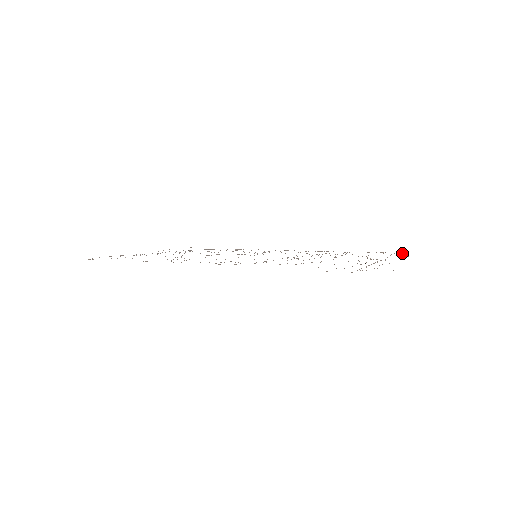
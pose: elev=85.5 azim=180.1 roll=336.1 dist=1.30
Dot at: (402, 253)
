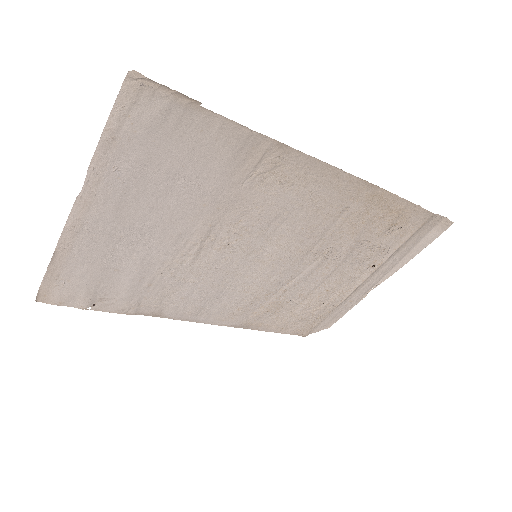
Dot at: (319, 329)
